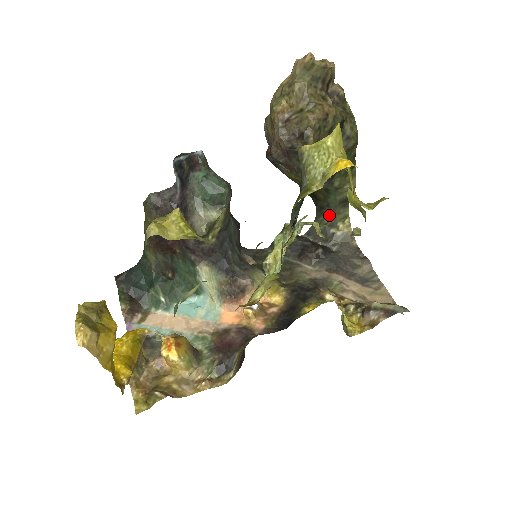
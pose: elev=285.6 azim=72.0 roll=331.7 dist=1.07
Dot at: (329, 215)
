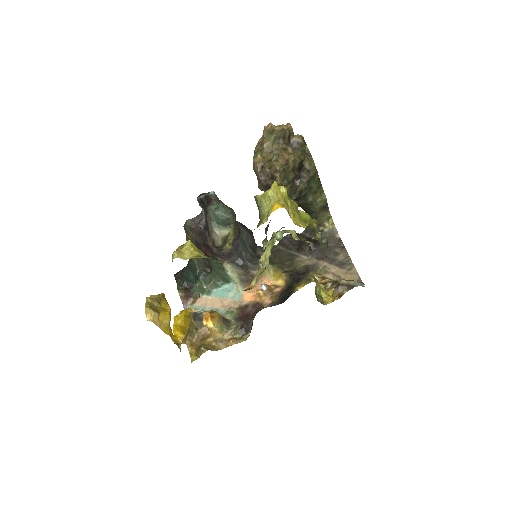
Dot at: (316, 218)
